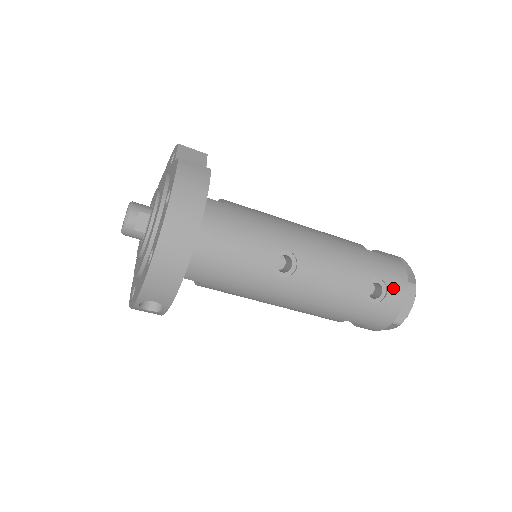
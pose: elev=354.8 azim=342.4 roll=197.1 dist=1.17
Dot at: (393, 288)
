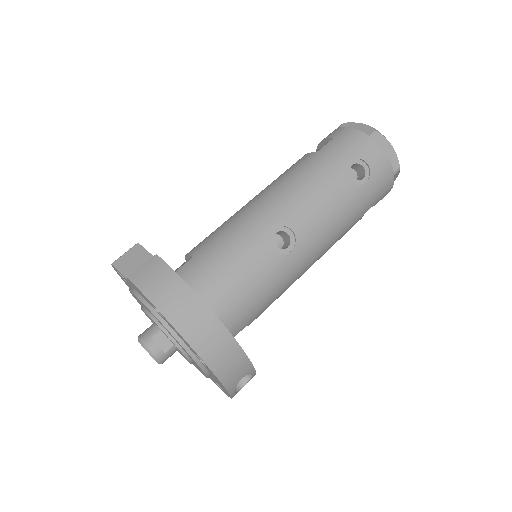
Dot at: (366, 154)
